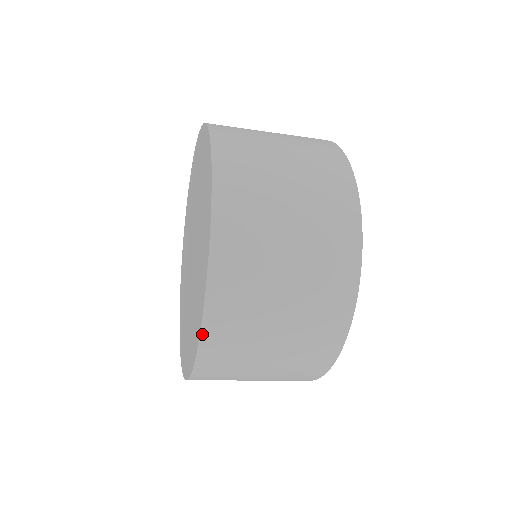
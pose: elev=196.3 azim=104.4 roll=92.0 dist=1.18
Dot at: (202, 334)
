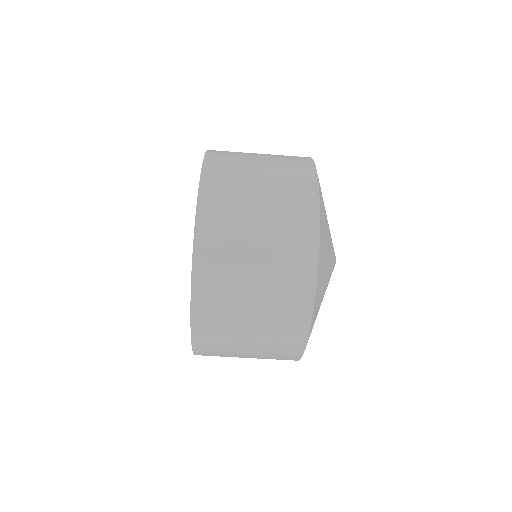
Dot at: (192, 328)
